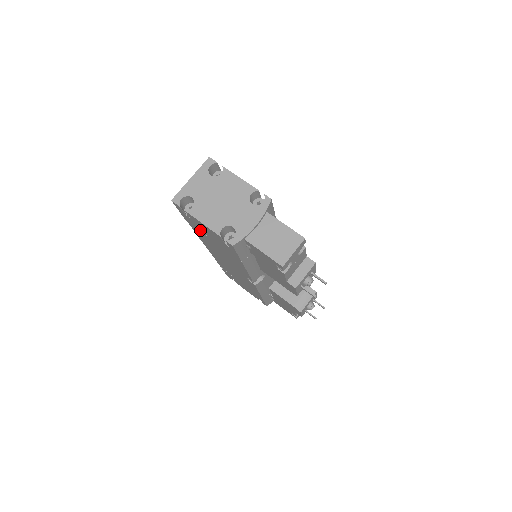
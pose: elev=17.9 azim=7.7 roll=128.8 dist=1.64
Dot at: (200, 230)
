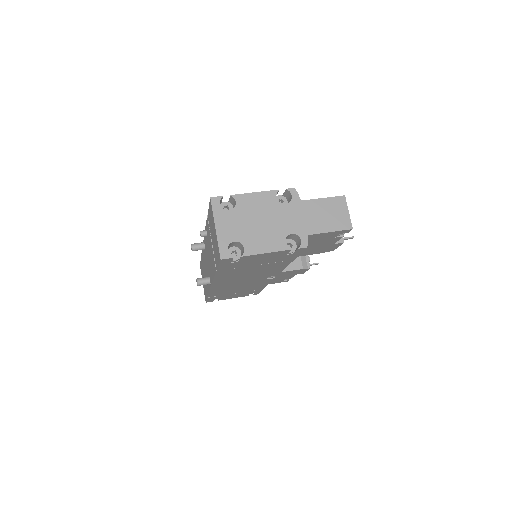
Dot at: (240, 267)
